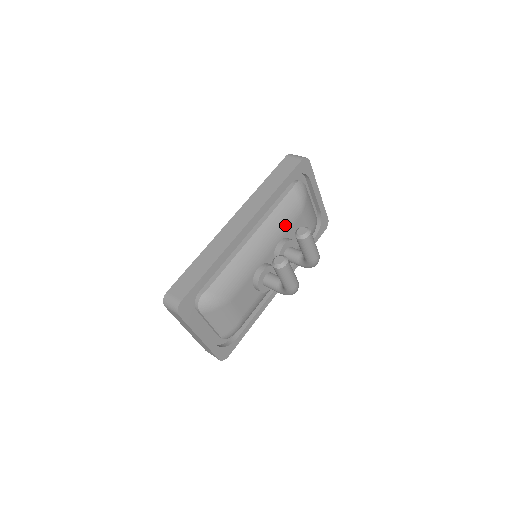
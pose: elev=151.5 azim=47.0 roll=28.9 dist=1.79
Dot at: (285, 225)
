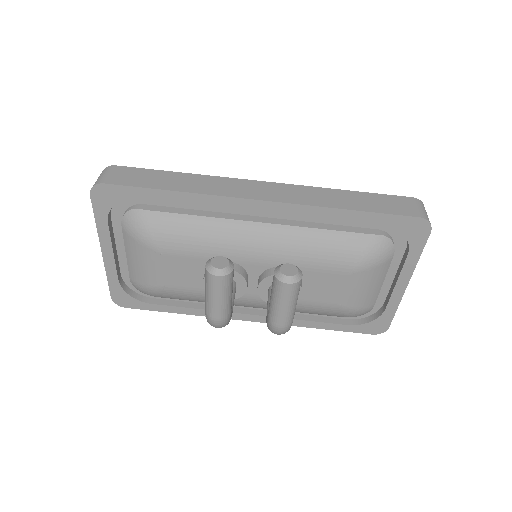
Dot at: (311, 259)
